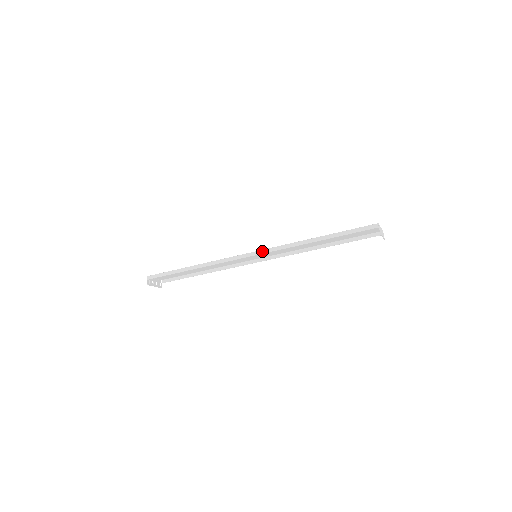
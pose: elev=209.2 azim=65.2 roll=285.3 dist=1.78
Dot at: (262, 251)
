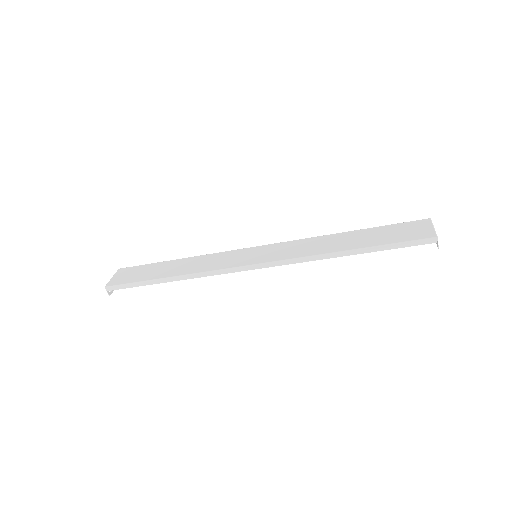
Dot at: (270, 264)
